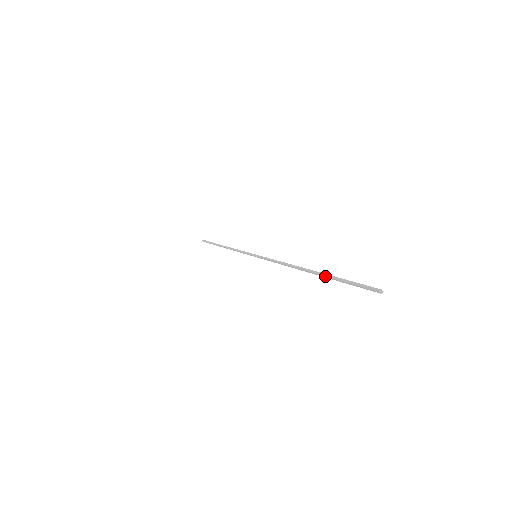
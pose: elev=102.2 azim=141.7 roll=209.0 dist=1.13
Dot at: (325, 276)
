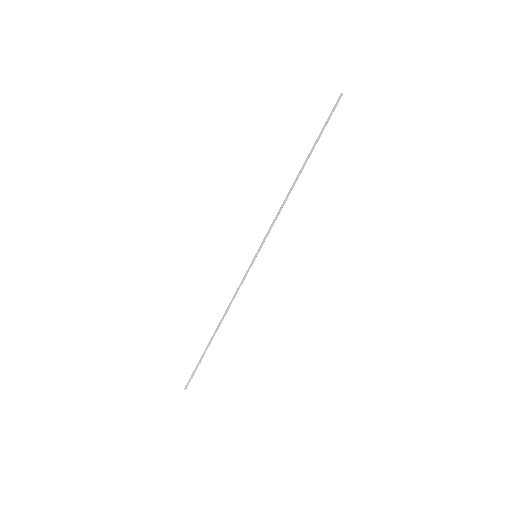
Dot at: (313, 148)
